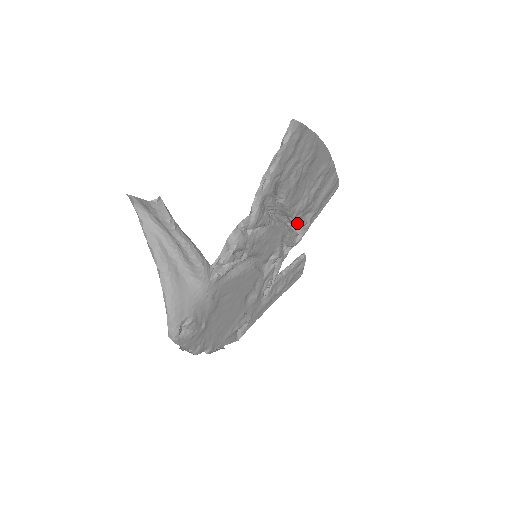
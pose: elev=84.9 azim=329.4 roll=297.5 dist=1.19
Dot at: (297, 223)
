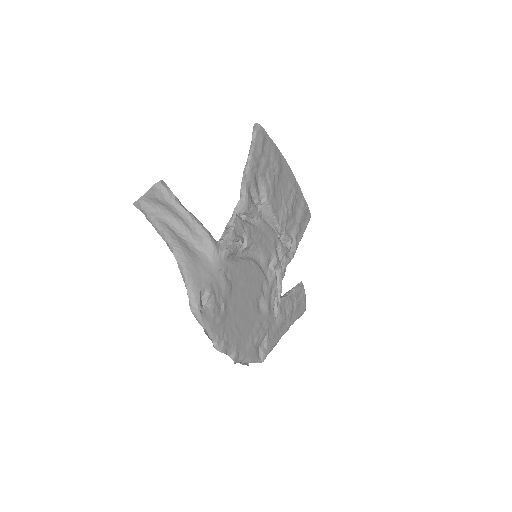
Dot at: (284, 235)
